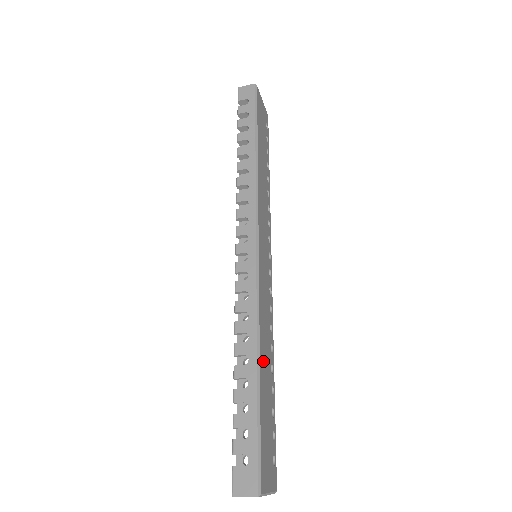
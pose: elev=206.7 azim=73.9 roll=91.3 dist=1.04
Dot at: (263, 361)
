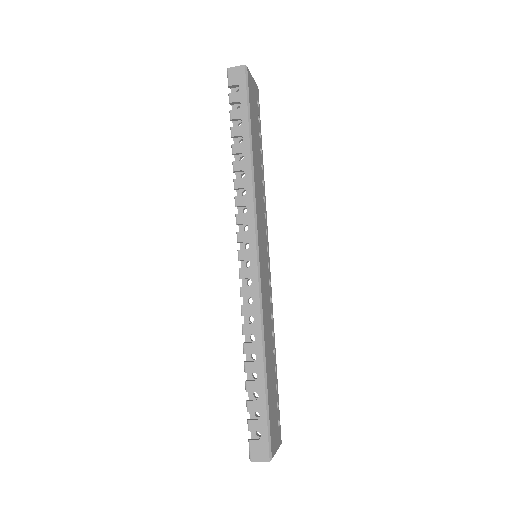
Dot at: (268, 355)
